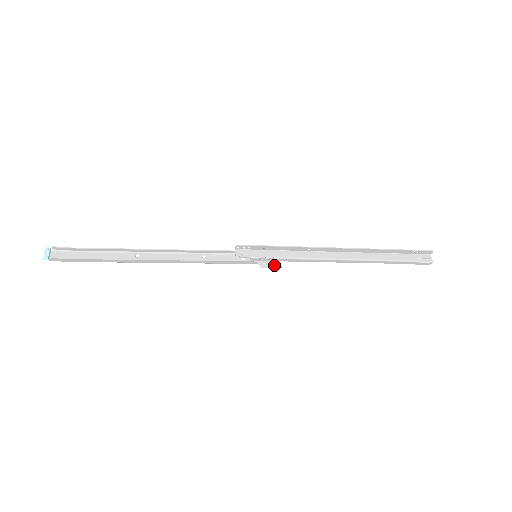
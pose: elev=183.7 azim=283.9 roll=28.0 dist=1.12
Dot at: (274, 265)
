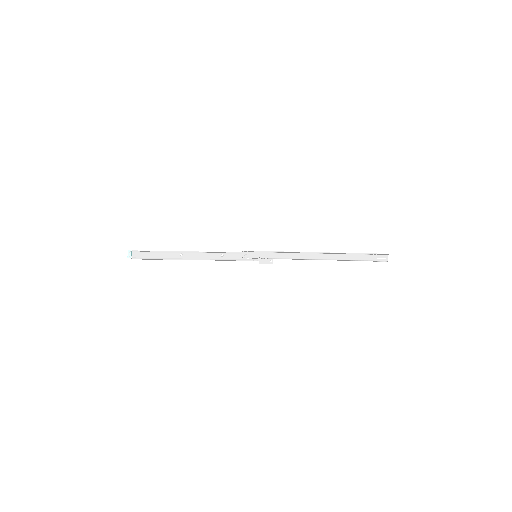
Dot at: (268, 262)
